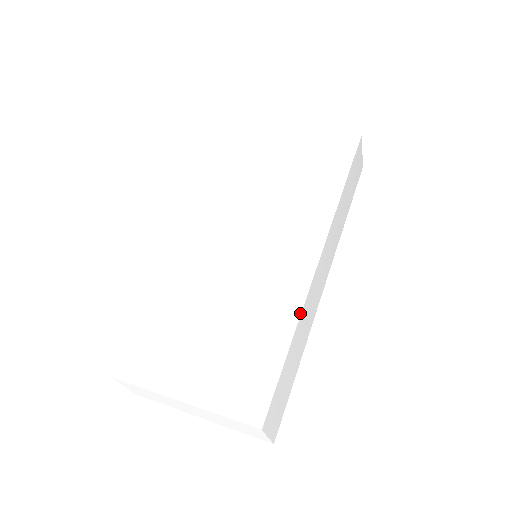
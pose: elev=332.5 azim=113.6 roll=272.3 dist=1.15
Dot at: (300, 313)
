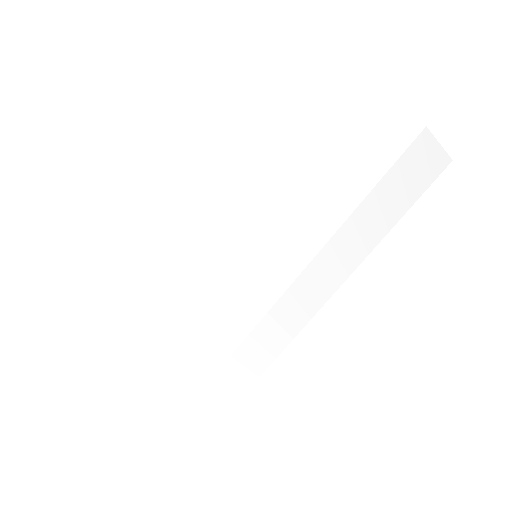
Dot at: (228, 357)
